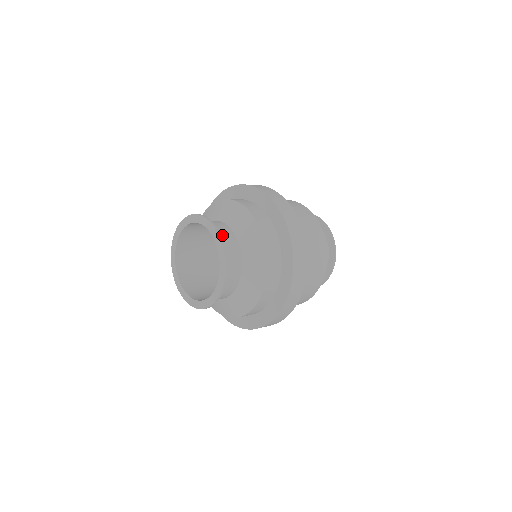
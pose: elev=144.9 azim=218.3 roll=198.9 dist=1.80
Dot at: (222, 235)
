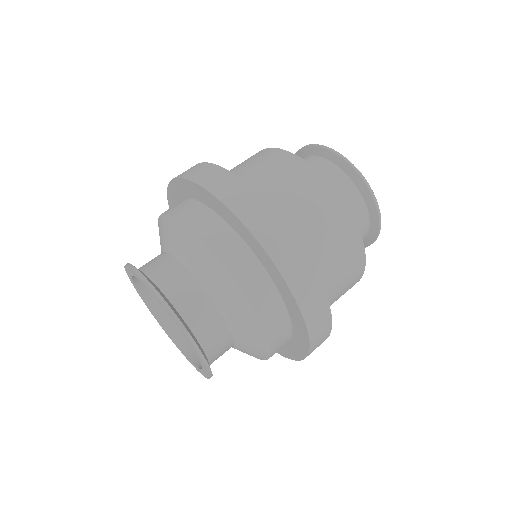
Dot at: (152, 269)
